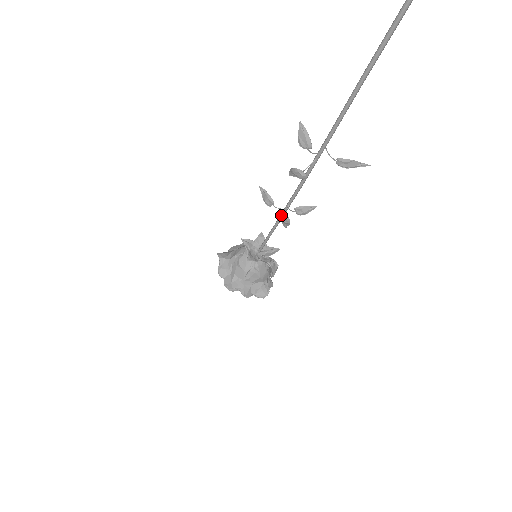
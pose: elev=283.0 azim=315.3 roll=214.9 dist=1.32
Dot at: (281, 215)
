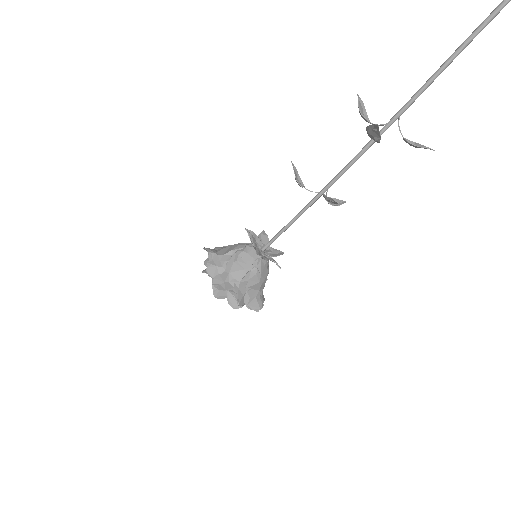
Dot at: occluded
